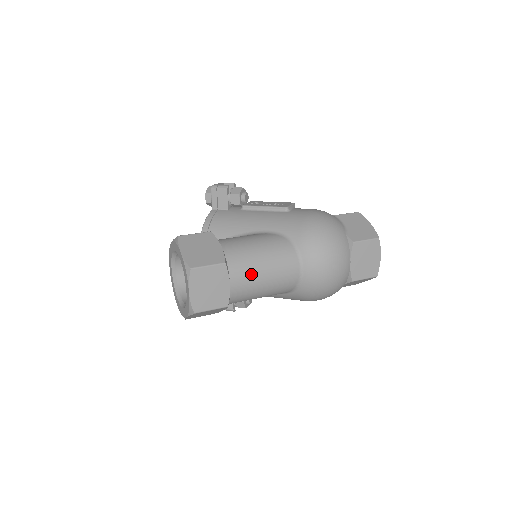
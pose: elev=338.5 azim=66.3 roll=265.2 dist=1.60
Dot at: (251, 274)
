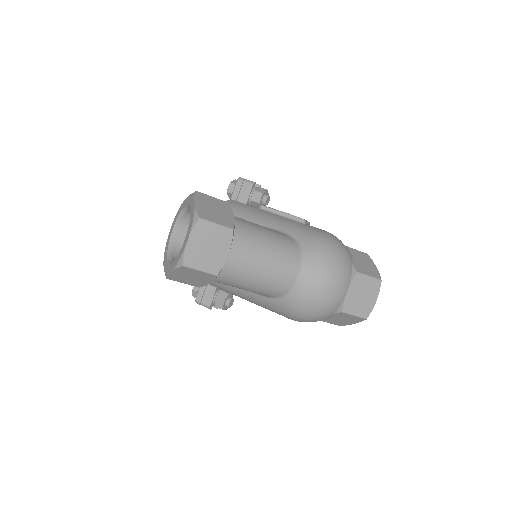
Dot at: (252, 255)
